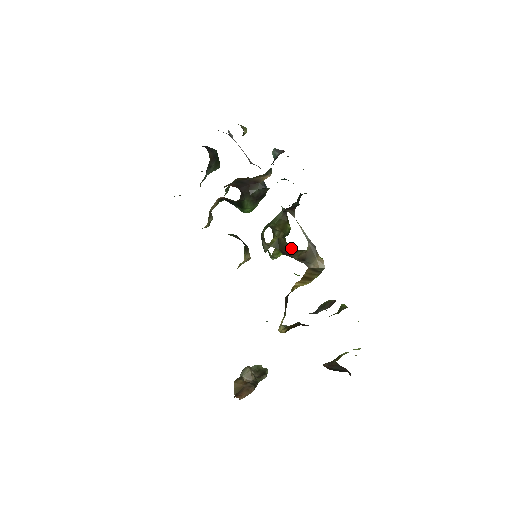
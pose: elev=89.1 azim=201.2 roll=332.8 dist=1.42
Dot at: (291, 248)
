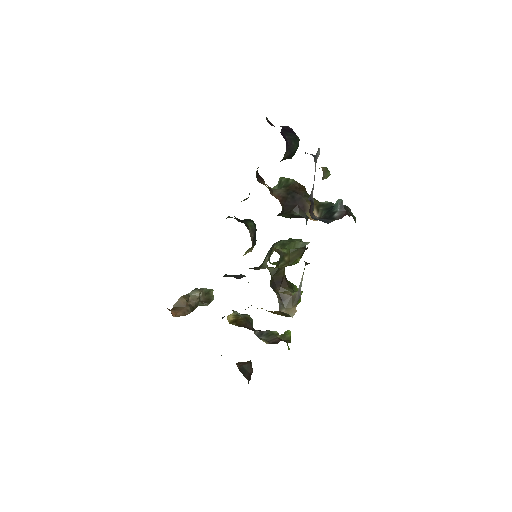
Dot at: (284, 280)
